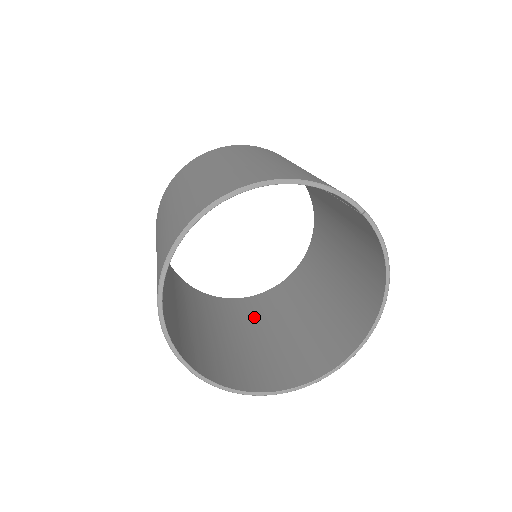
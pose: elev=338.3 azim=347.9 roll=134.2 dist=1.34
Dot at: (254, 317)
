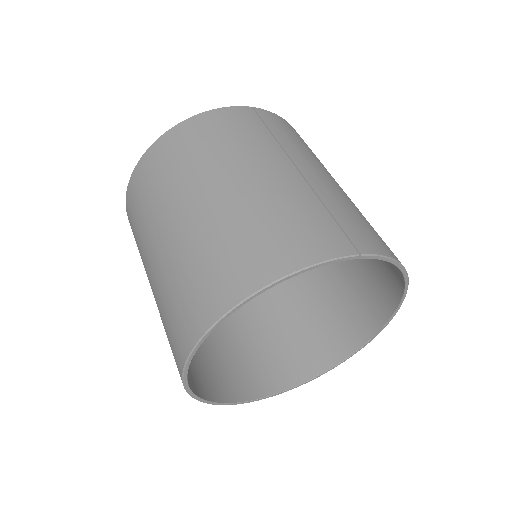
Dot at: occluded
